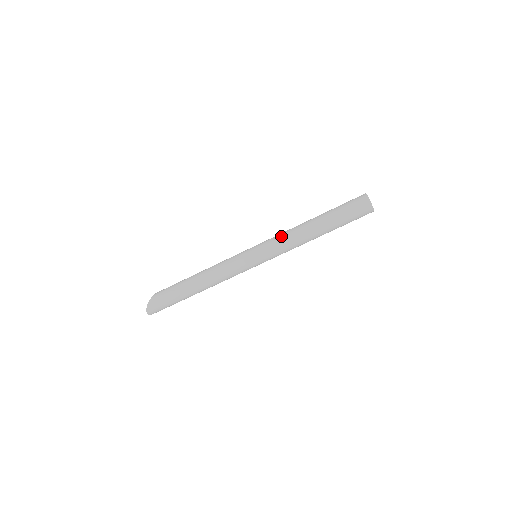
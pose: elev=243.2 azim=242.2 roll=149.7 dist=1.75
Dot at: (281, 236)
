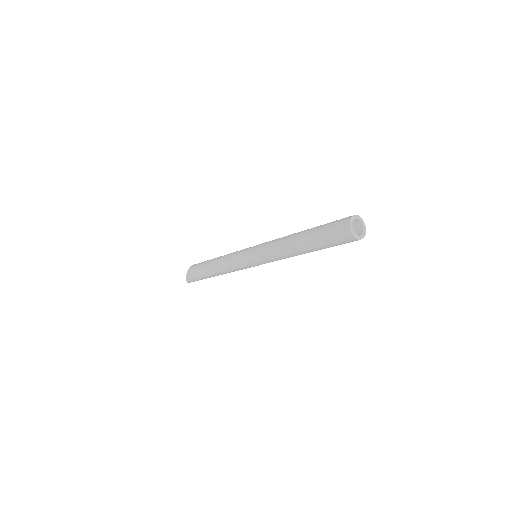
Dot at: (272, 255)
